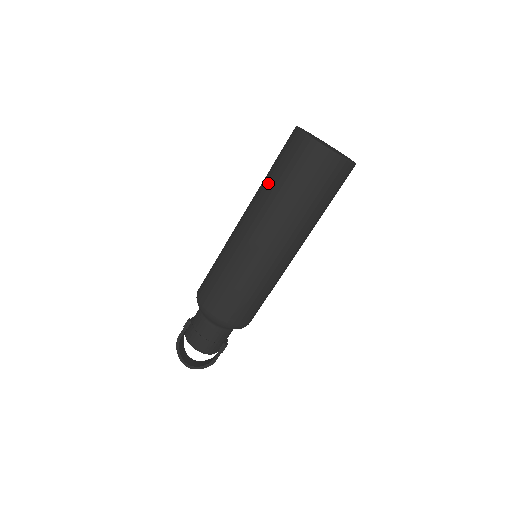
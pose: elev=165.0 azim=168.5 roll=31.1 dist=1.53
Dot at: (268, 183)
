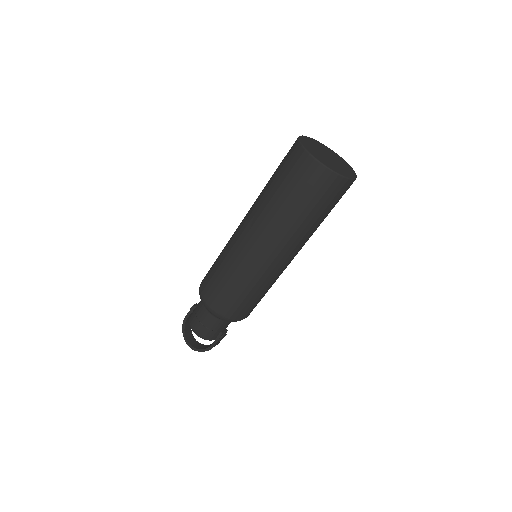
Dot at: (266, 188)
